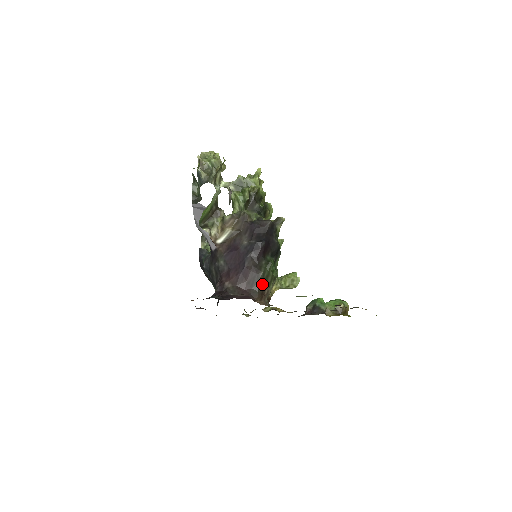
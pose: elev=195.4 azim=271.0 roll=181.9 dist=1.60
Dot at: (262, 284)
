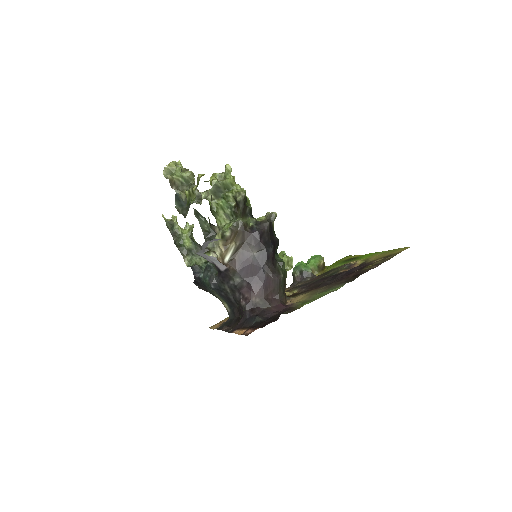
Dot at: (284, 285)
